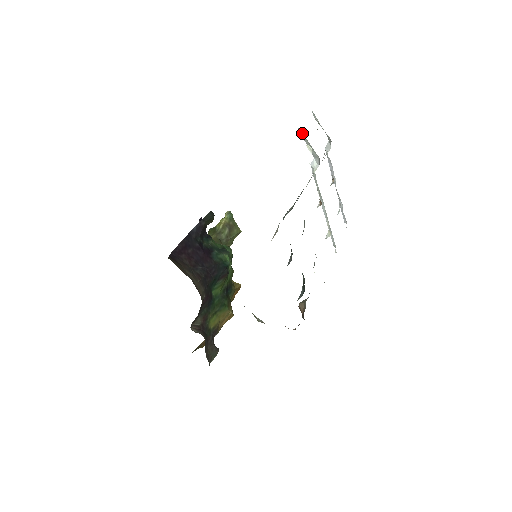
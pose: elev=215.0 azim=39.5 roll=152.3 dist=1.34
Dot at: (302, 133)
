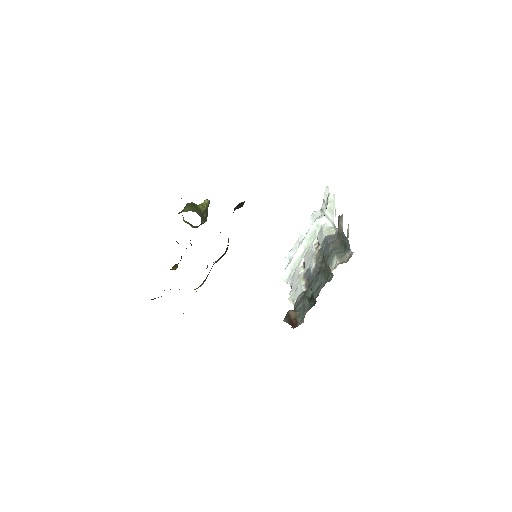
Dot at: (334, 199)
